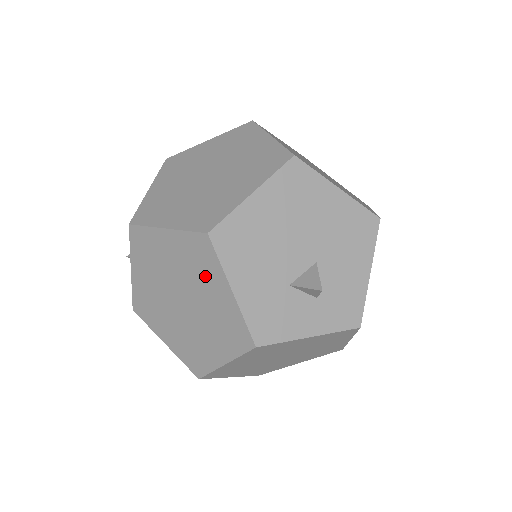
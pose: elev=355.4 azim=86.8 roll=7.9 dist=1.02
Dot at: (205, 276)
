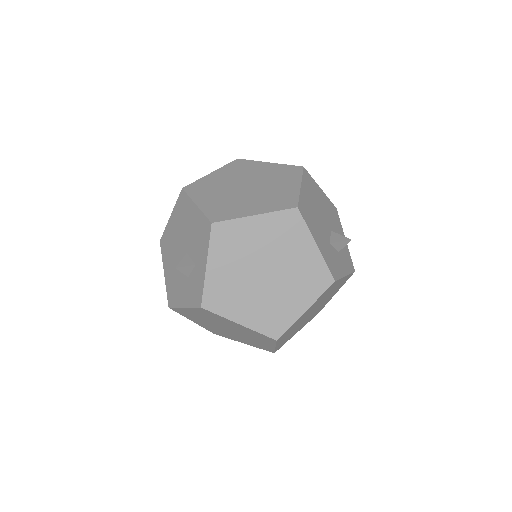
Dot at: (292, 242)
